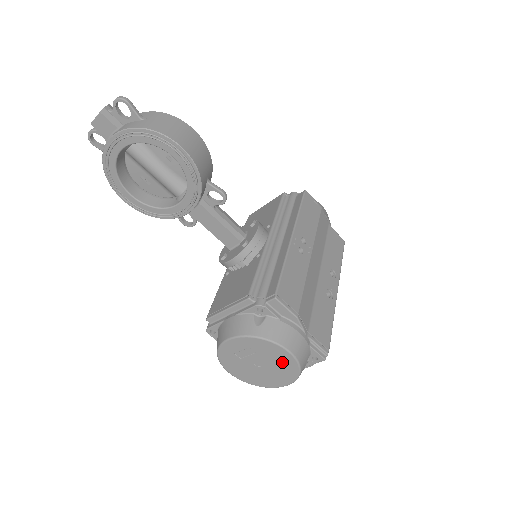
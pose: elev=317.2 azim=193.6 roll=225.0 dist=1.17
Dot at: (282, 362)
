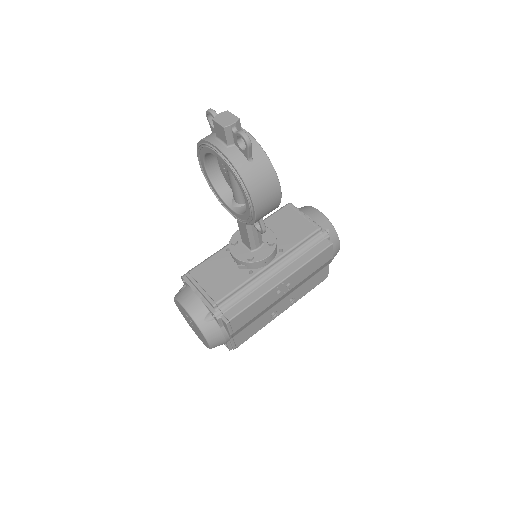
Dot at: (203, 339)
